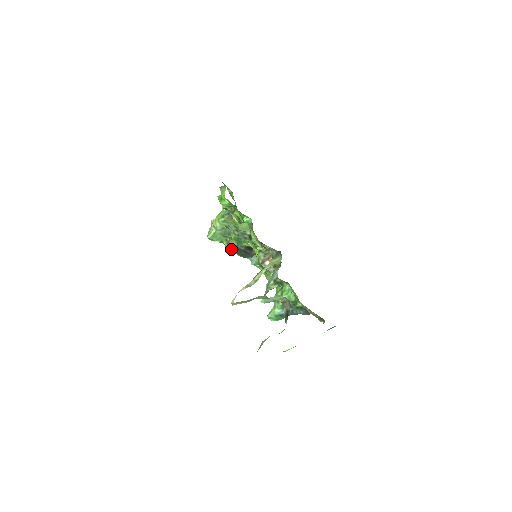
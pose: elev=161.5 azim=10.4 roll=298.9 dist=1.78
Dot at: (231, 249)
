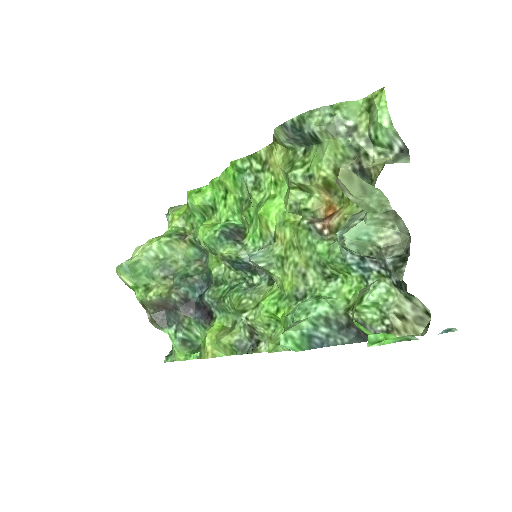
Dot at: (150, 300)
